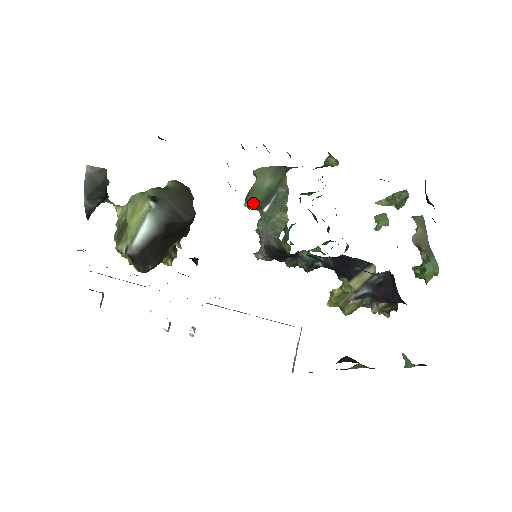
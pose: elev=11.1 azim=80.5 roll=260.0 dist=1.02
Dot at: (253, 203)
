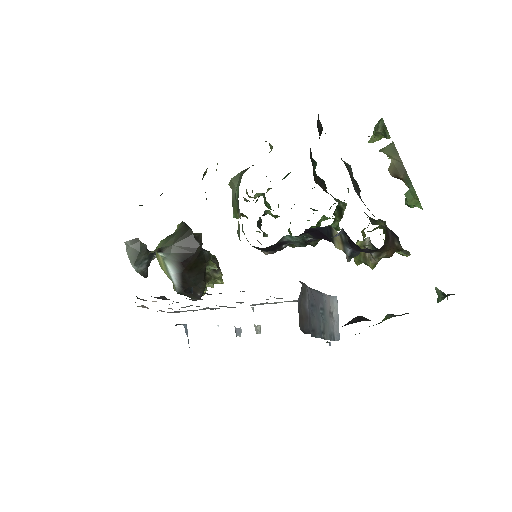
Dot at: (235, 213)
